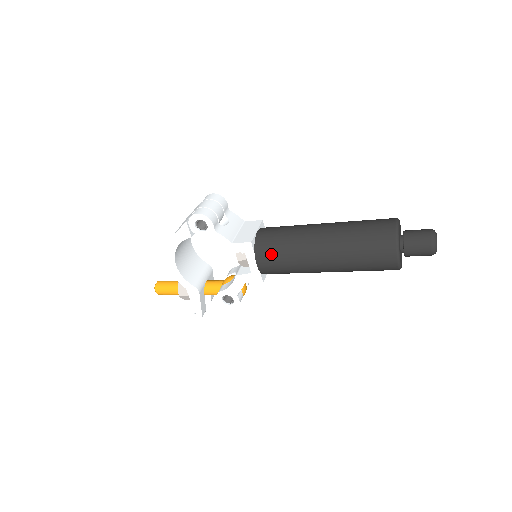
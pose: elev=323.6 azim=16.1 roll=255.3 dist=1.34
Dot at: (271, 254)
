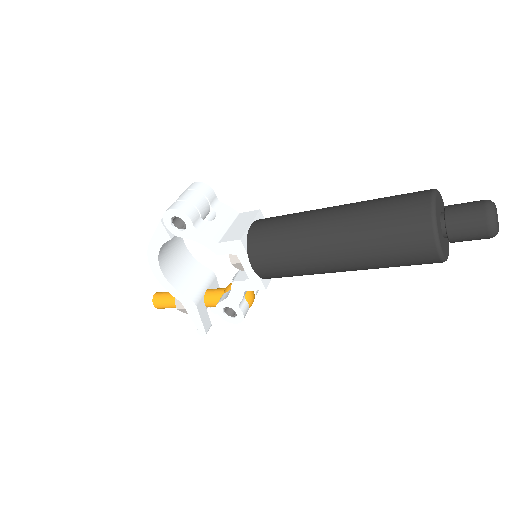
Dot at: (267, 253)
